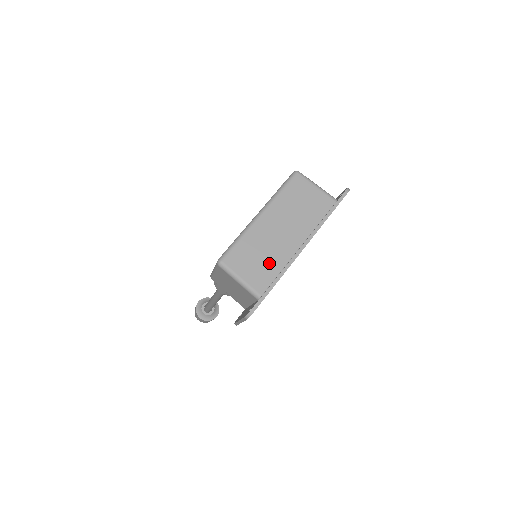
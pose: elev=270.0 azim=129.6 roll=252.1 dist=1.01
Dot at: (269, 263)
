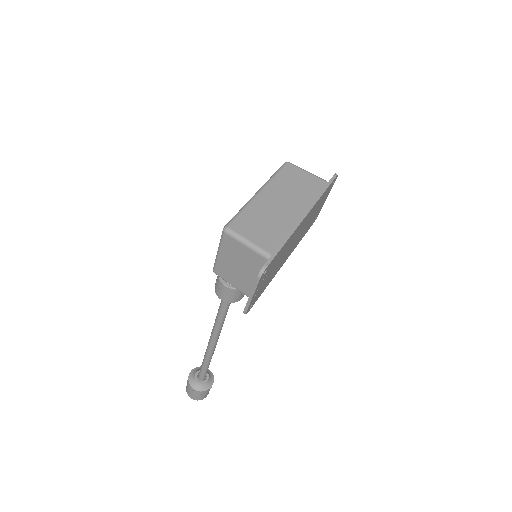
Dot at: (274, 228)
